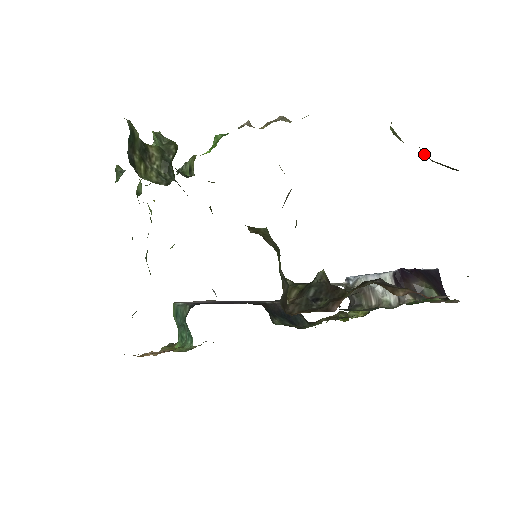
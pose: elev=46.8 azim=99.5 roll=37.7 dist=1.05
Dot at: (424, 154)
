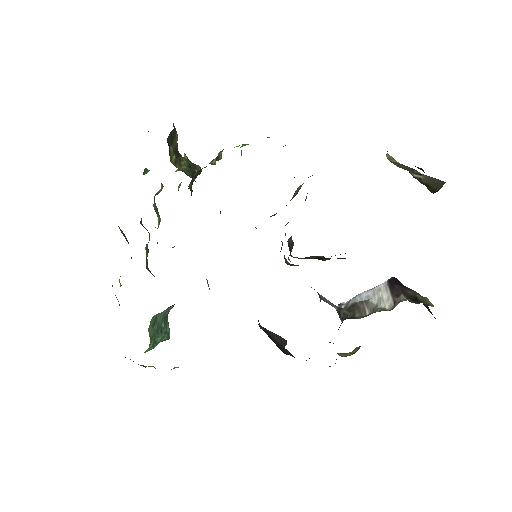
Dot at: (414, 172)
